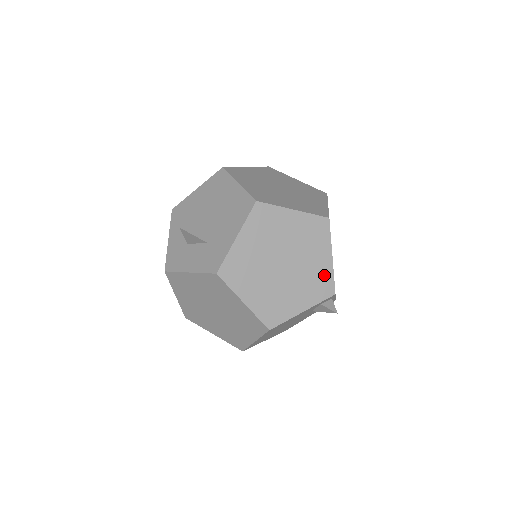
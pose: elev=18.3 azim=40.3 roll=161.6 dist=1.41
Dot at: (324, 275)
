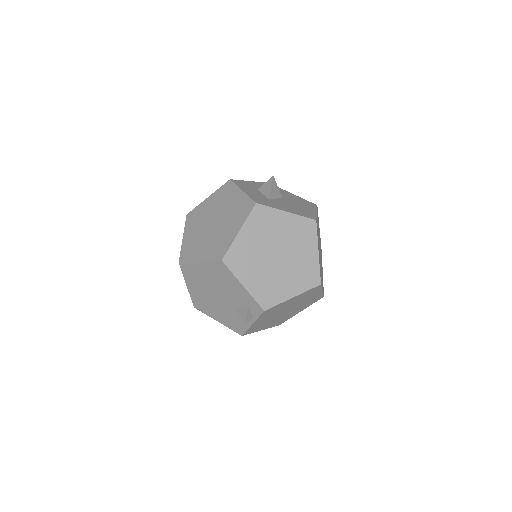
Dot at: (277, 295)
